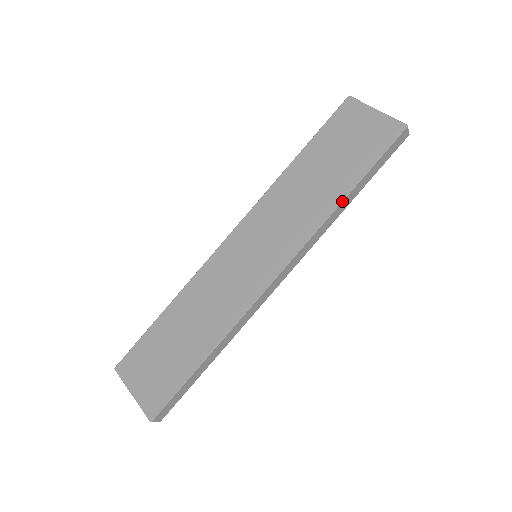
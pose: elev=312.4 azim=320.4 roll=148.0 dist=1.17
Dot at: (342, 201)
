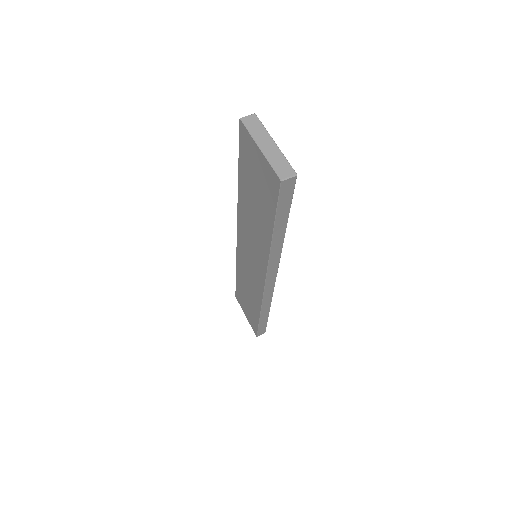
Dot at: (271, 242)
